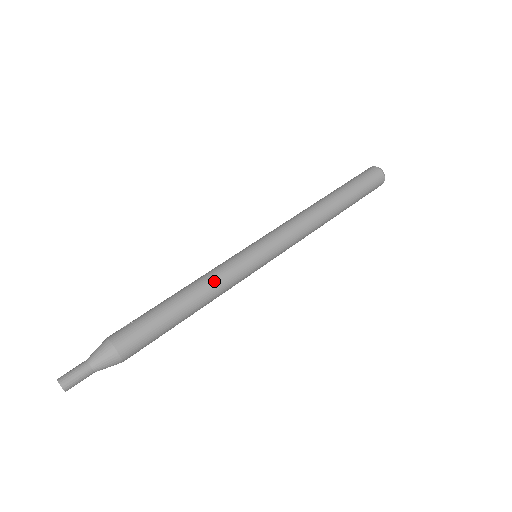
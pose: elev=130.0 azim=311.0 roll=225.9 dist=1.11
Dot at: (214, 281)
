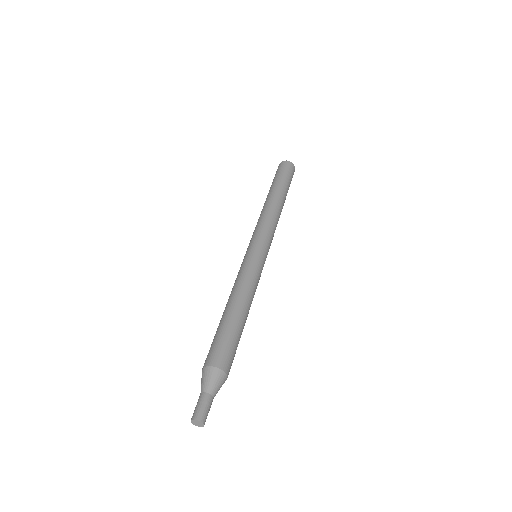
Dot at: (242, 283)
